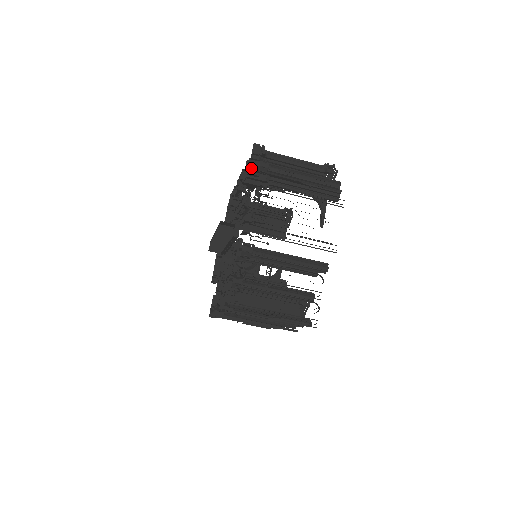
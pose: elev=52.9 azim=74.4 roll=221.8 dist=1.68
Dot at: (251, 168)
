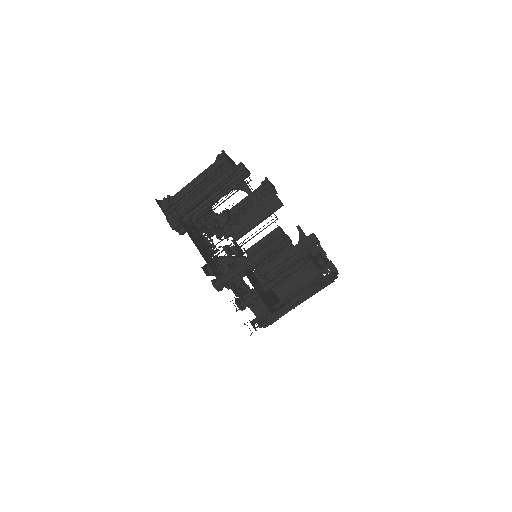
Dot at: (171, 224)
